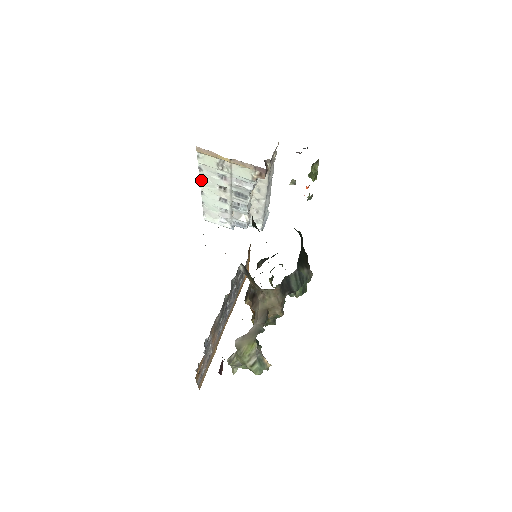
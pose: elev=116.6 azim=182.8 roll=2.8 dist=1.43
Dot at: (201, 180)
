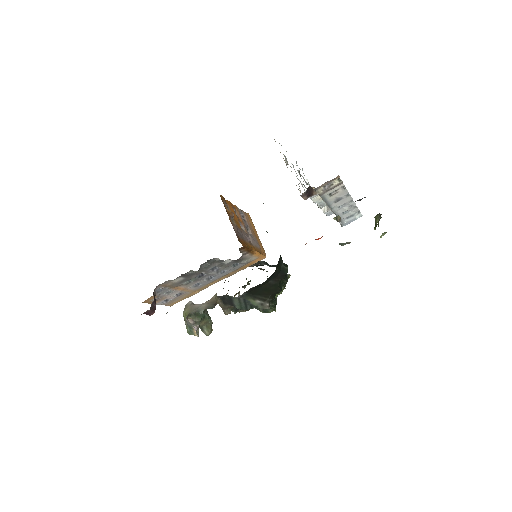
Dot at: occluded
